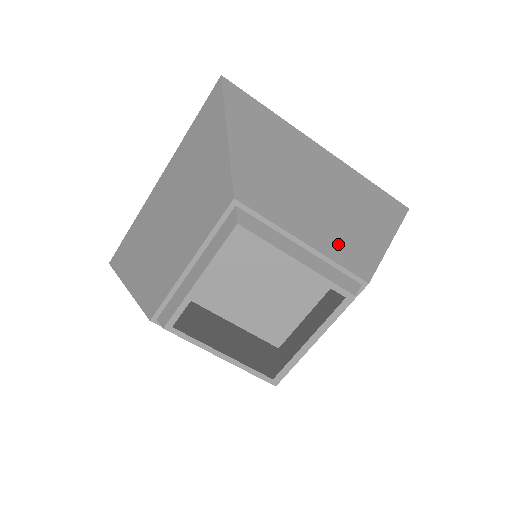
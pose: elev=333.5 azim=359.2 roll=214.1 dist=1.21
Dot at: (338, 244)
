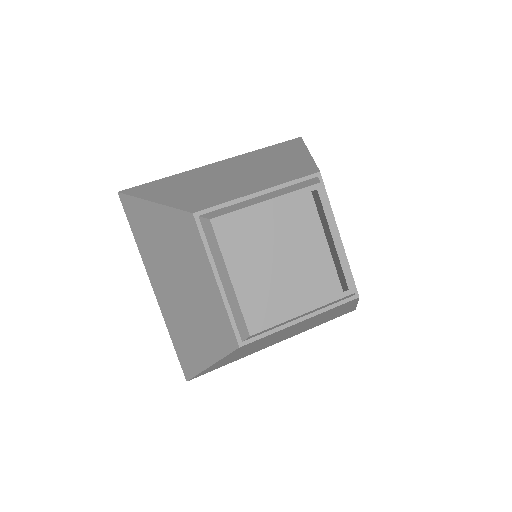
Dot at: occluded
